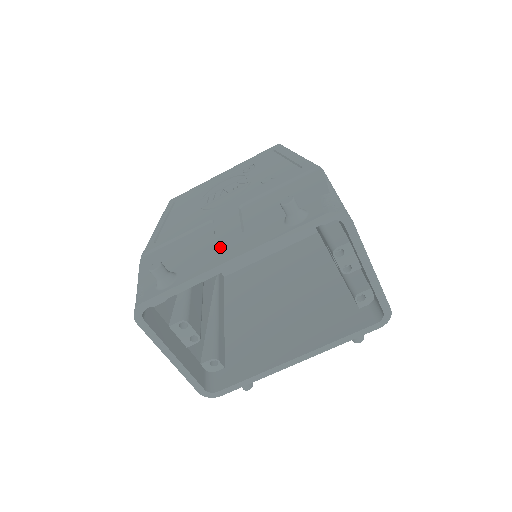
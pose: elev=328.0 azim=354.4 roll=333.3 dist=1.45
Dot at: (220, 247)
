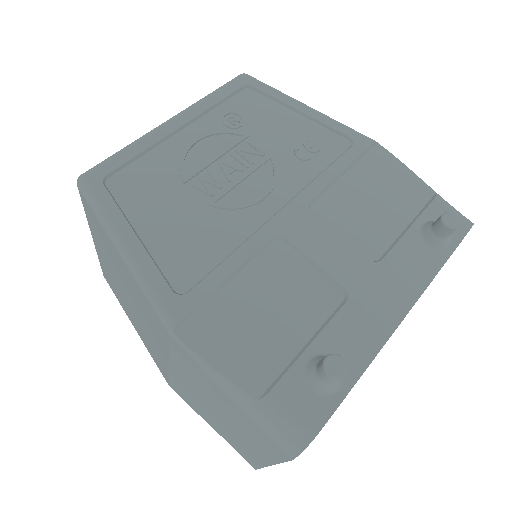
Dot at: (363, 293)
